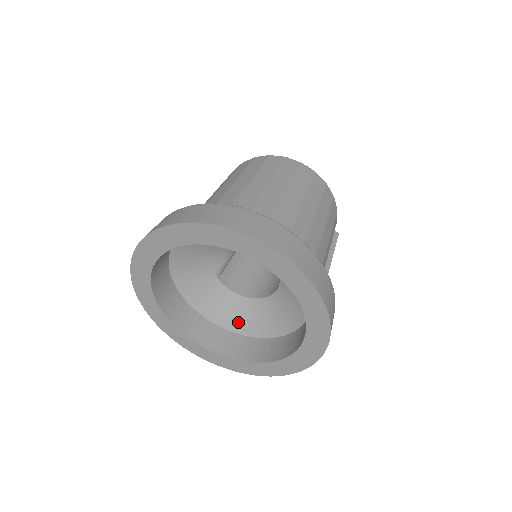
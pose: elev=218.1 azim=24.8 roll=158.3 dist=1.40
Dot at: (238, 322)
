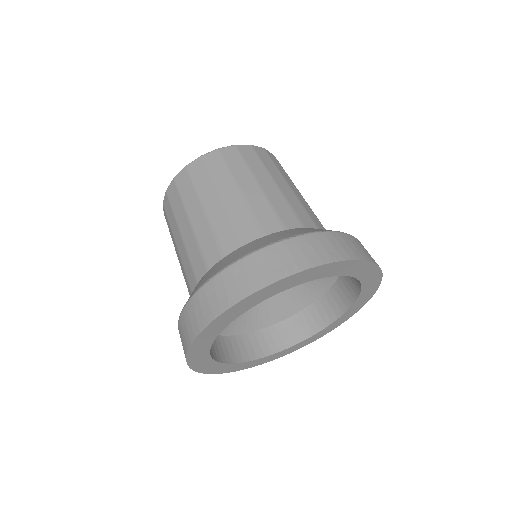
Dot at: (258, 320)
